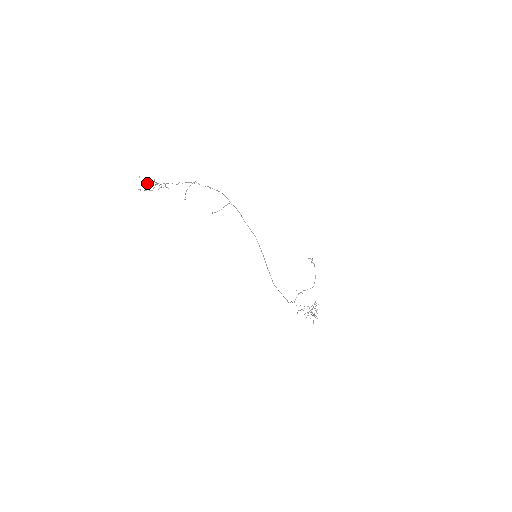
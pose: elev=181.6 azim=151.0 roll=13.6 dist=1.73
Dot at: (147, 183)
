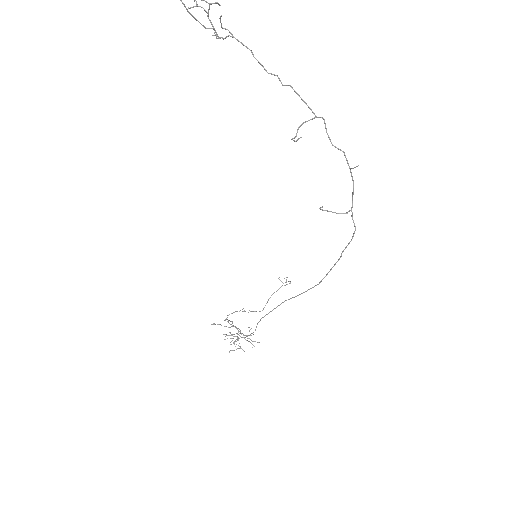
Dot at: out of frame
